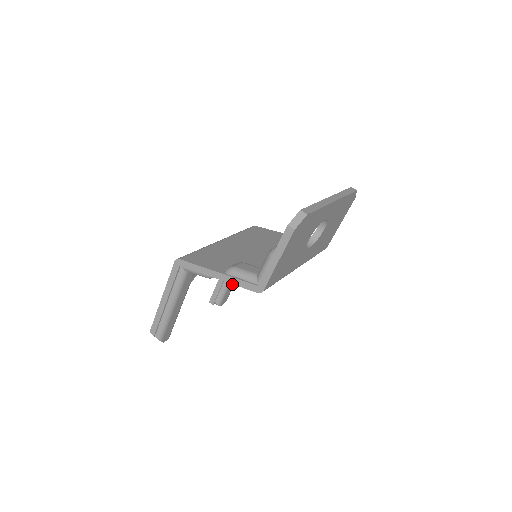
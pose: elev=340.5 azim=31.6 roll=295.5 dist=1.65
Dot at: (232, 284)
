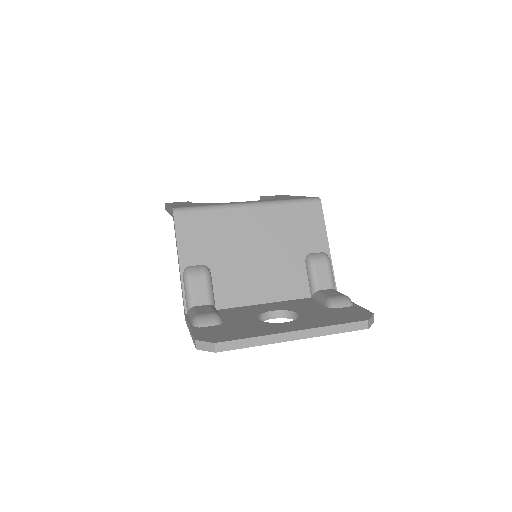
Dot at: occluded
